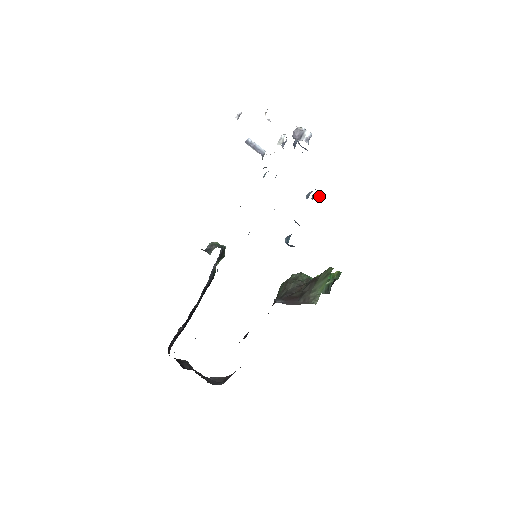
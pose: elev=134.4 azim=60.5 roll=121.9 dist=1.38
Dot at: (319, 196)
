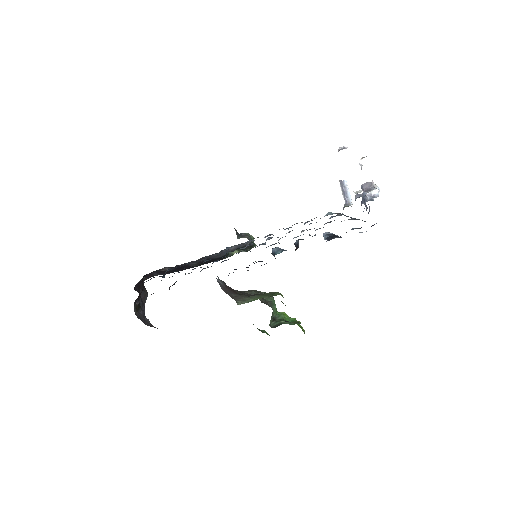
Dot at: (332, 238)
